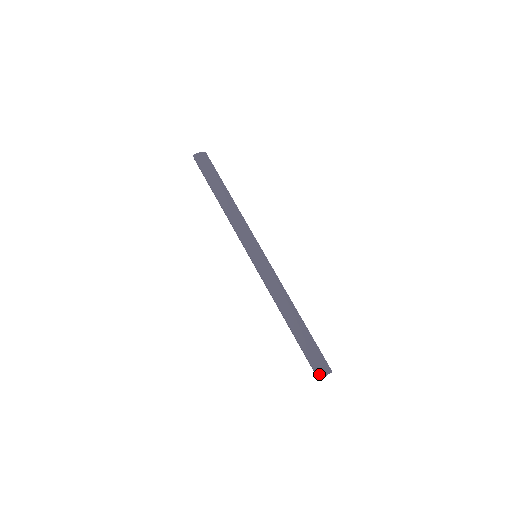
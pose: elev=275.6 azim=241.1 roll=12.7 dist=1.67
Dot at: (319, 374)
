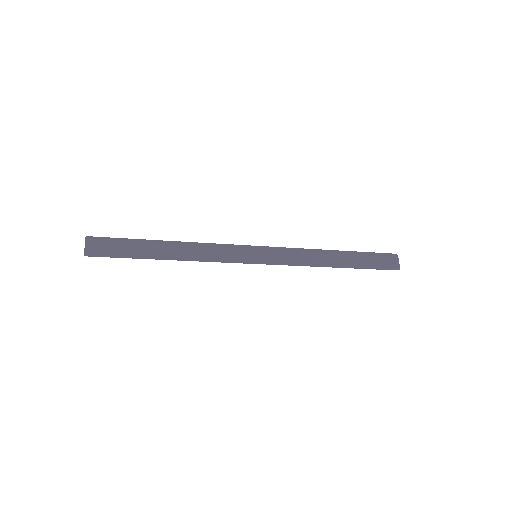
Dot at: (396, 267)
